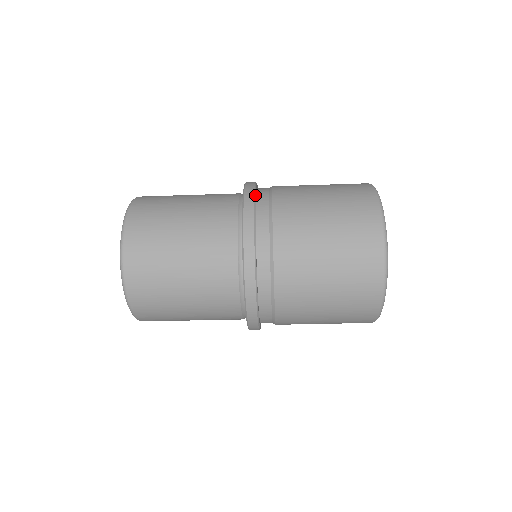
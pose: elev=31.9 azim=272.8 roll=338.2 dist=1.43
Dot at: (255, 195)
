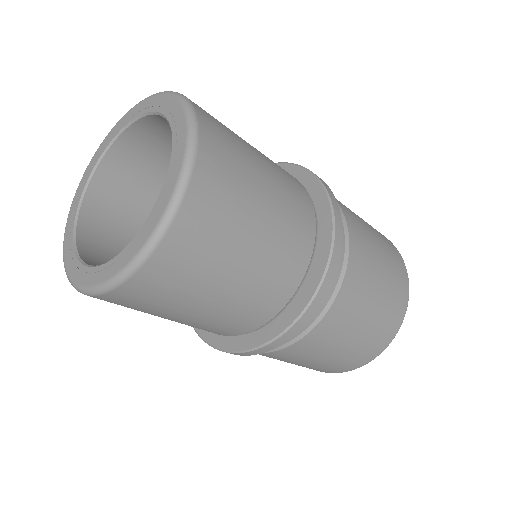
Dot at: occluded
